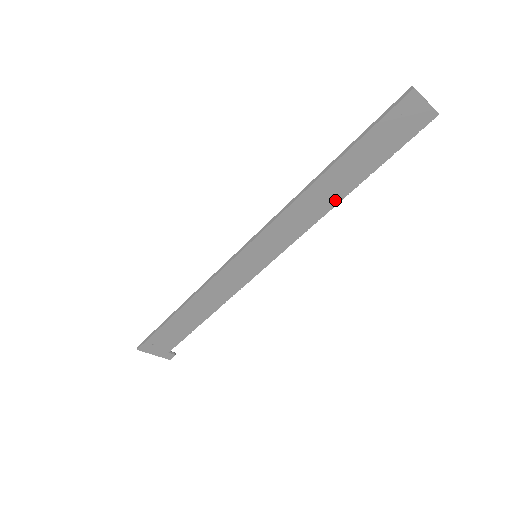
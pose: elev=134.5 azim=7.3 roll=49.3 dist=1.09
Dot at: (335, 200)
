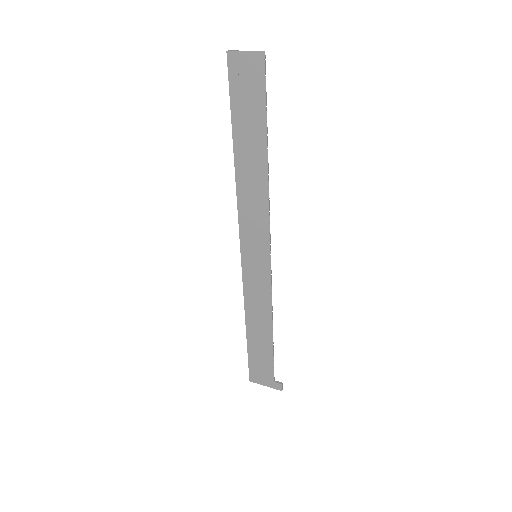
Dot at: (263, 174)
